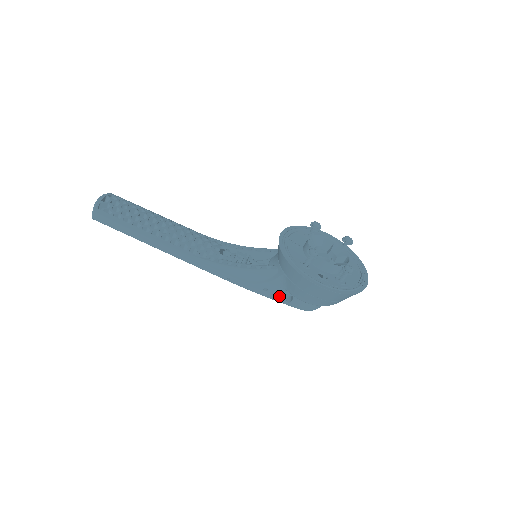
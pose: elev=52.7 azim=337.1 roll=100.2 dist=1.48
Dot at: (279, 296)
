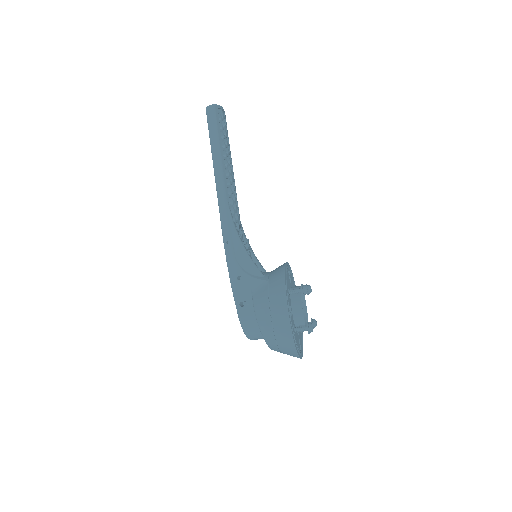
Dot at: (241, 293)
